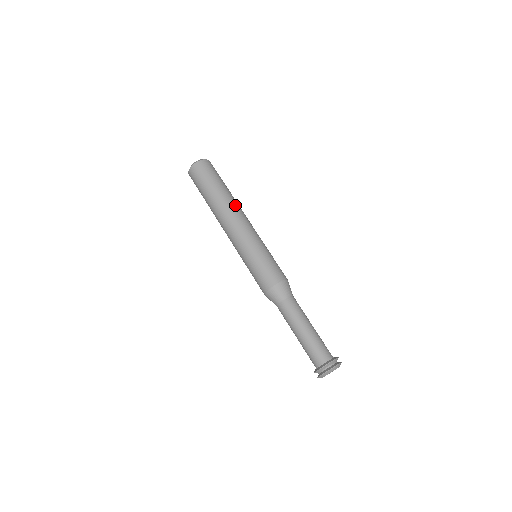
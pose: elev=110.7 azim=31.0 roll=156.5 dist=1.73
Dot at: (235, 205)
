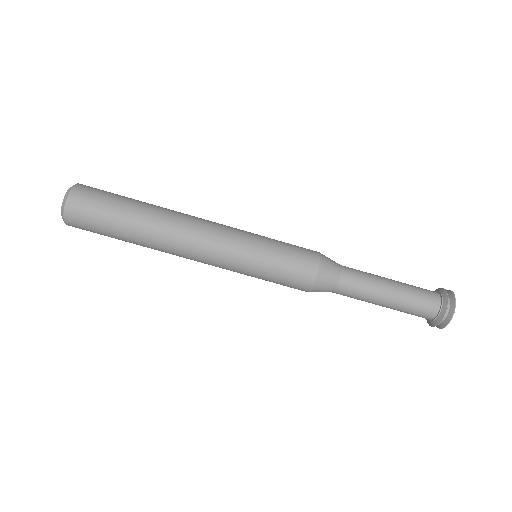
Dot at: (174, 219)
